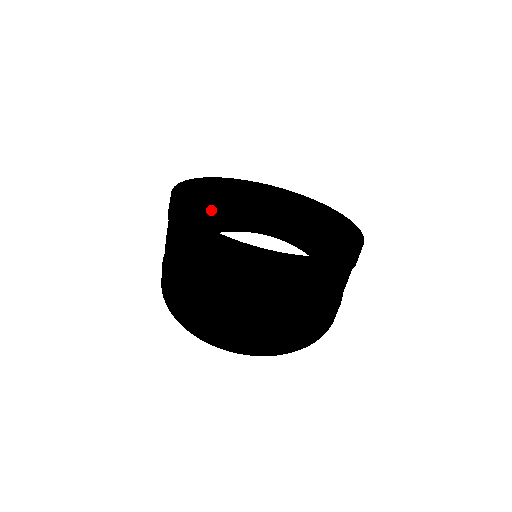
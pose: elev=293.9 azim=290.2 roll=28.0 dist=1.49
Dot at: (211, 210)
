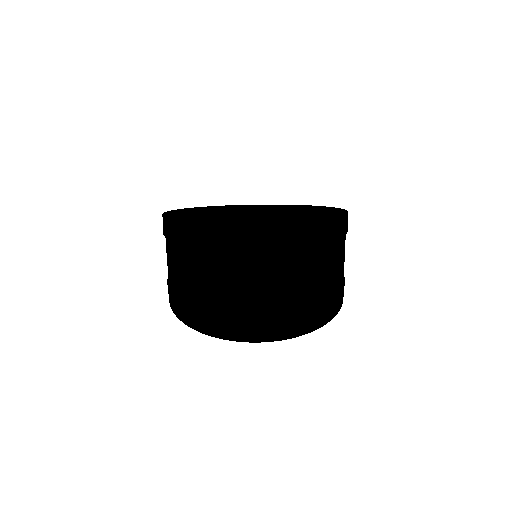
Dot at: occluded
